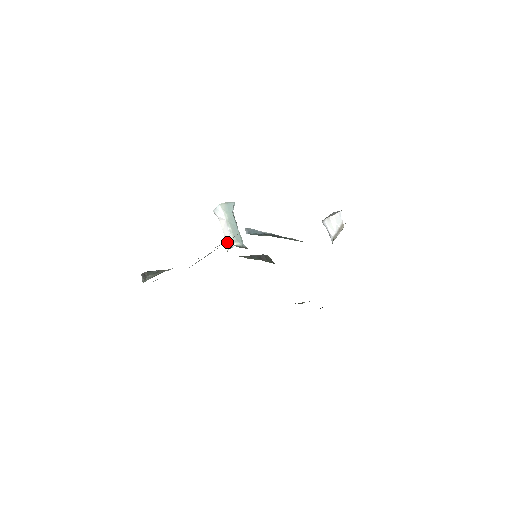
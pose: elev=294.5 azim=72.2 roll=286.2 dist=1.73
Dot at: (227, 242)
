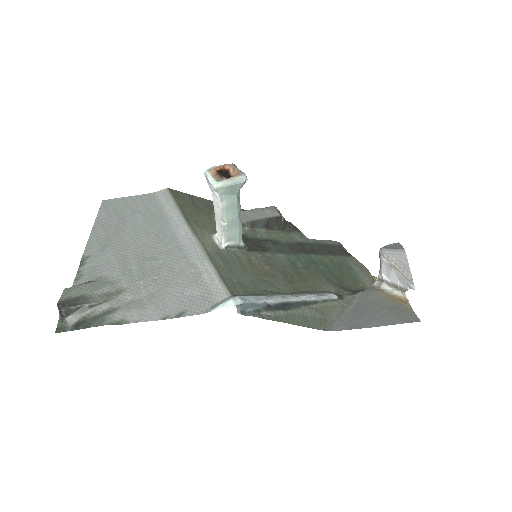
Dot at: (216, 226)
